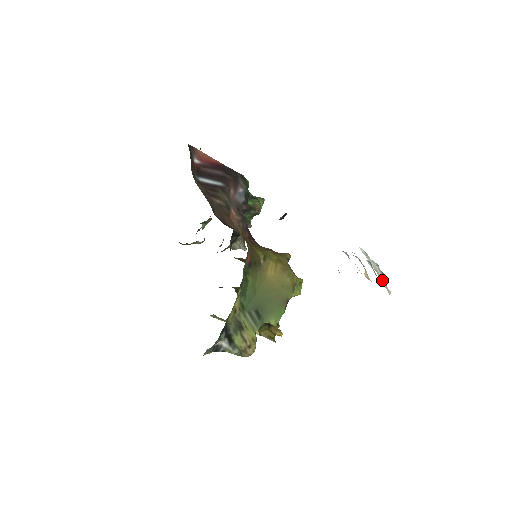
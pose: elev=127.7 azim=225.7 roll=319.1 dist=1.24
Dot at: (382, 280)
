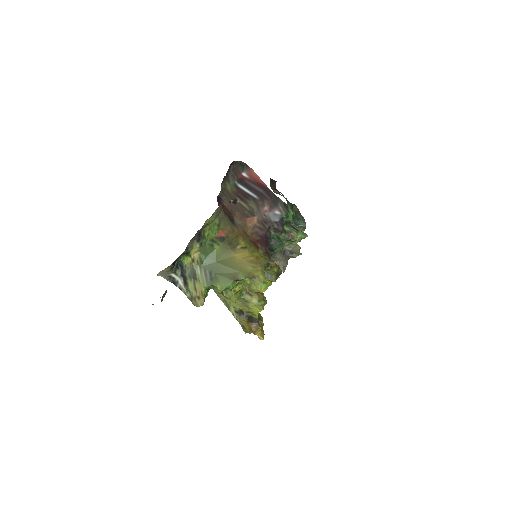
Dot at: occluded
